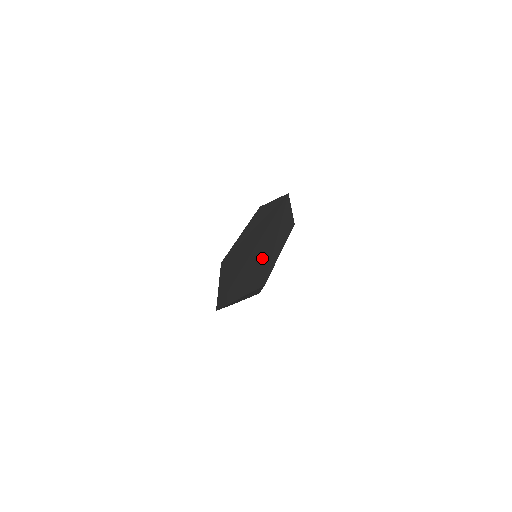
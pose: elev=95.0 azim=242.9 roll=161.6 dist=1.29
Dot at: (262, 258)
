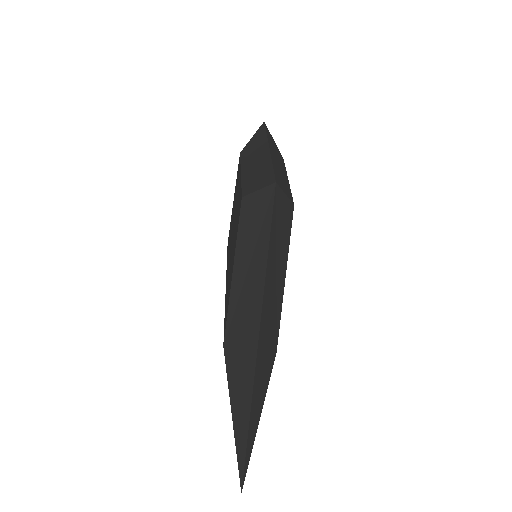
Dot at: (266, 342)
